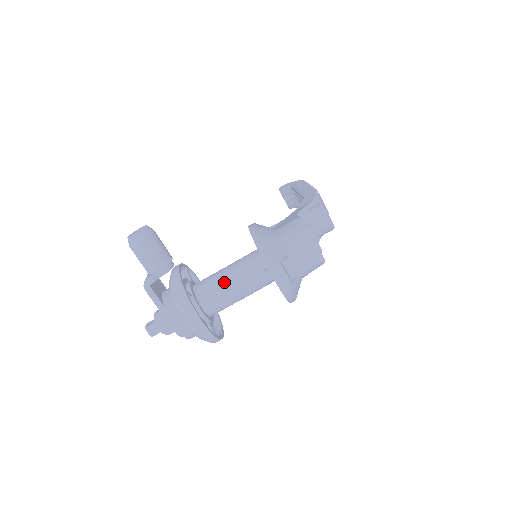
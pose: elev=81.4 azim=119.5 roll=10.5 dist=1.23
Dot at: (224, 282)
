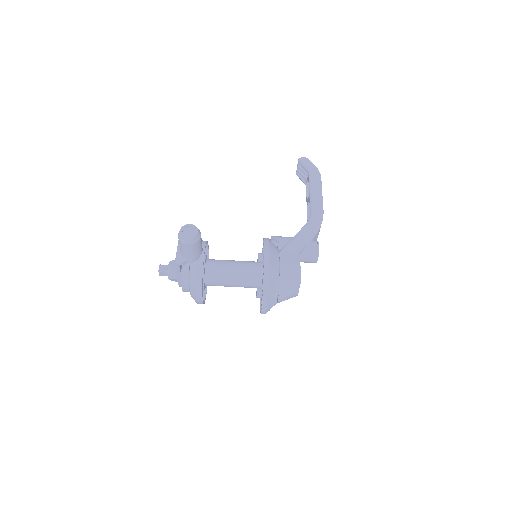
Dot at: (228, 279)
